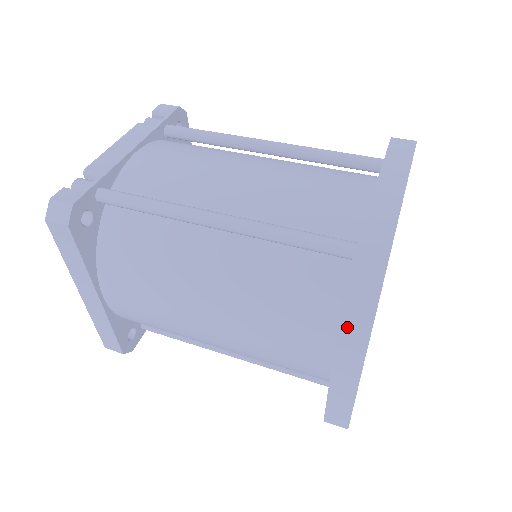
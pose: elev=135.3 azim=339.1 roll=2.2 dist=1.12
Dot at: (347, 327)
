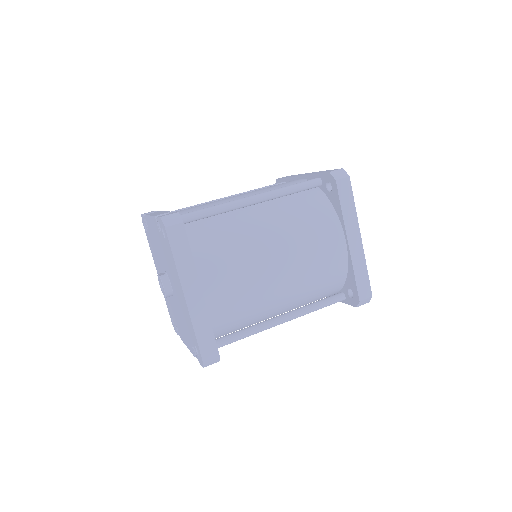
Dot at: (344, 202)
